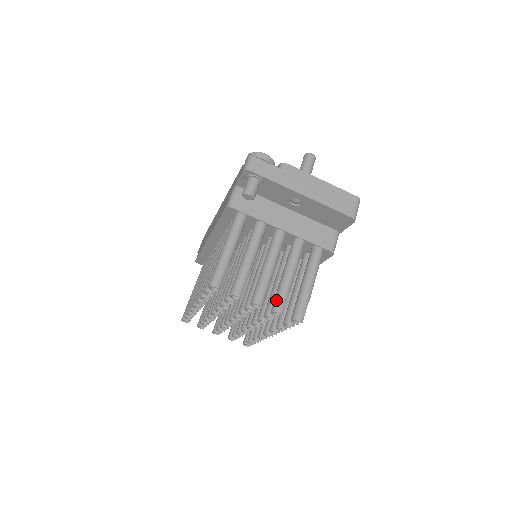
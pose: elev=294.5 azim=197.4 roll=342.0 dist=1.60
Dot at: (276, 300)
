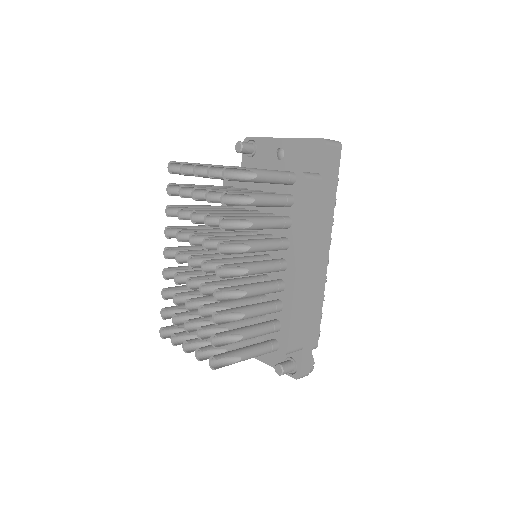
Dot at: (218, 168)
